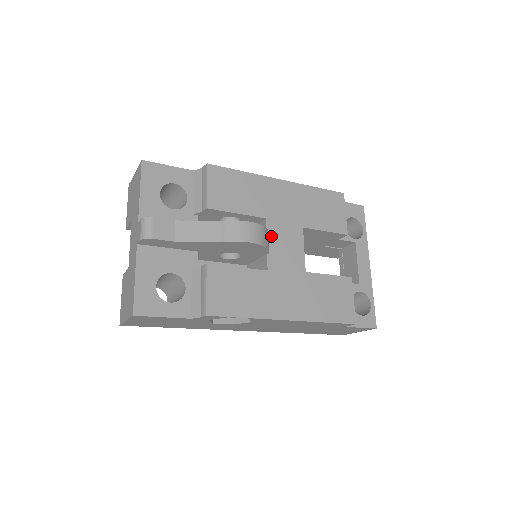
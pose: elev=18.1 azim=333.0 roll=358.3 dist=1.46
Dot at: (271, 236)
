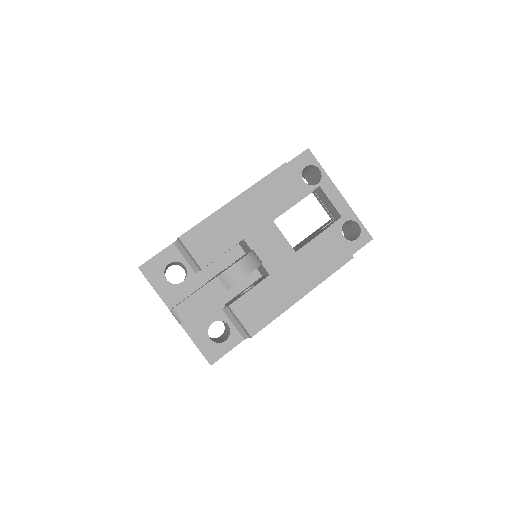
Dot at: (256, 249)
